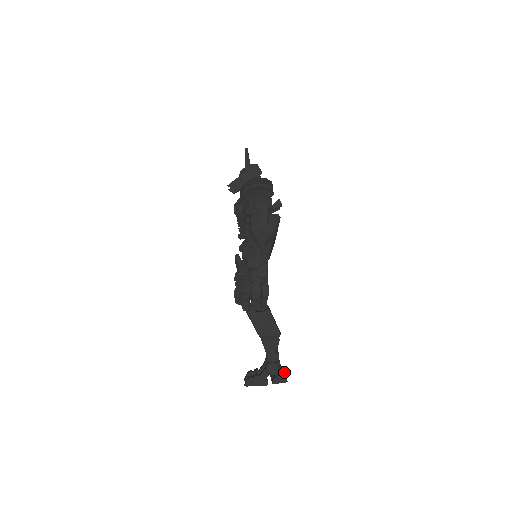
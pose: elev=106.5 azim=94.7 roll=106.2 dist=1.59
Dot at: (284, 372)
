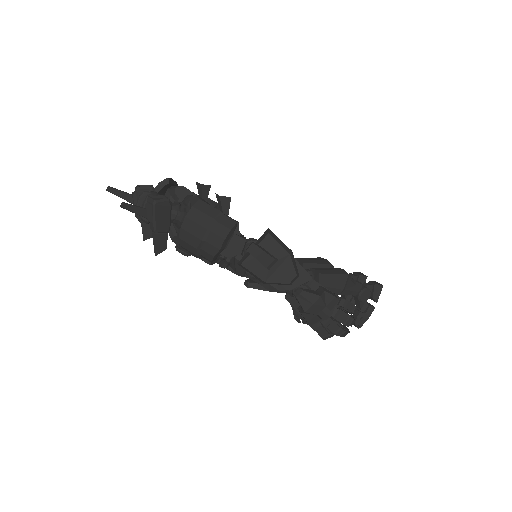
Dot at: (373, 284)
